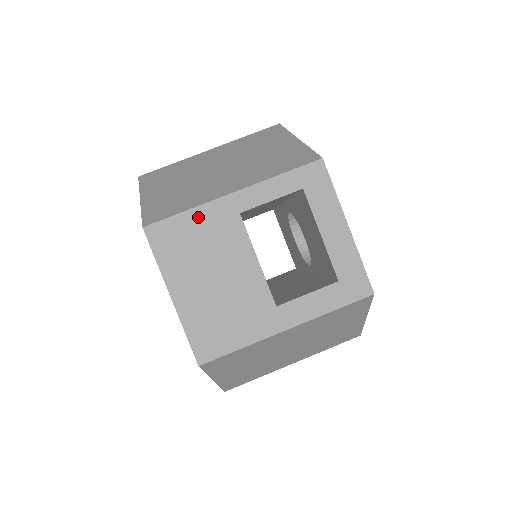
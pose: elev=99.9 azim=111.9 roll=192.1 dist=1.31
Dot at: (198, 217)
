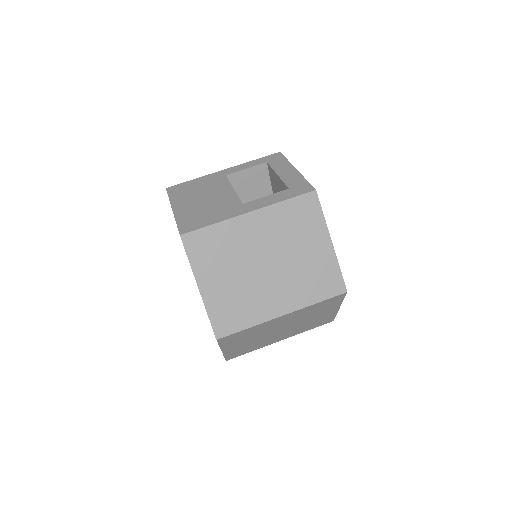
Dot at: (200, 180)
